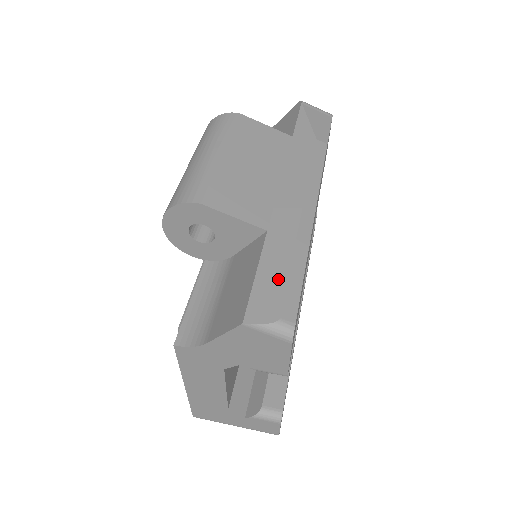
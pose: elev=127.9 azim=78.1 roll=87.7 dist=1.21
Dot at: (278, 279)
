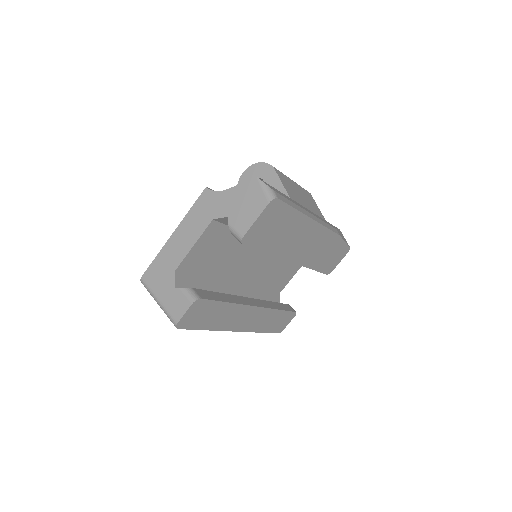
Dot at: (283, 195)
